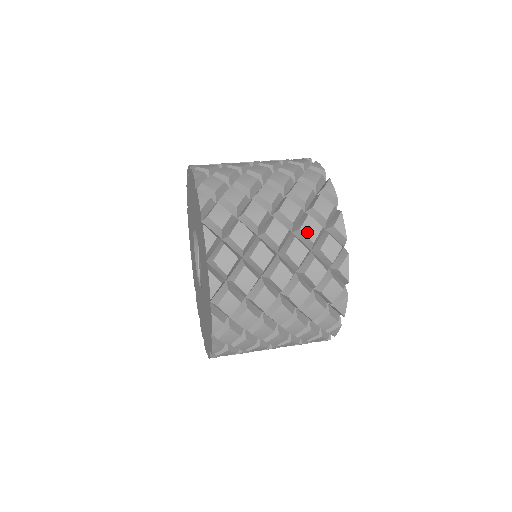
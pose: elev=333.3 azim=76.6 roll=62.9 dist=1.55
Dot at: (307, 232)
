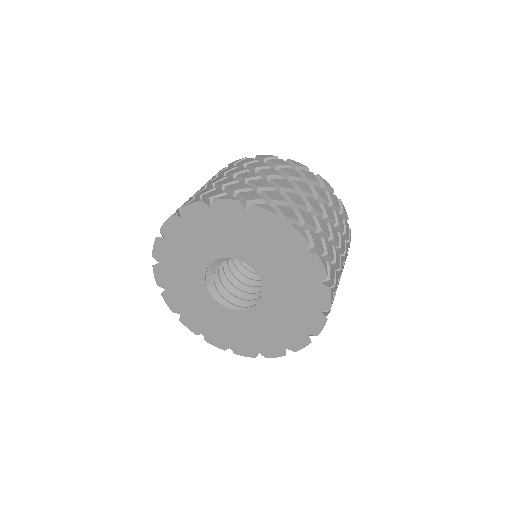
Dot at: (259, 166)
